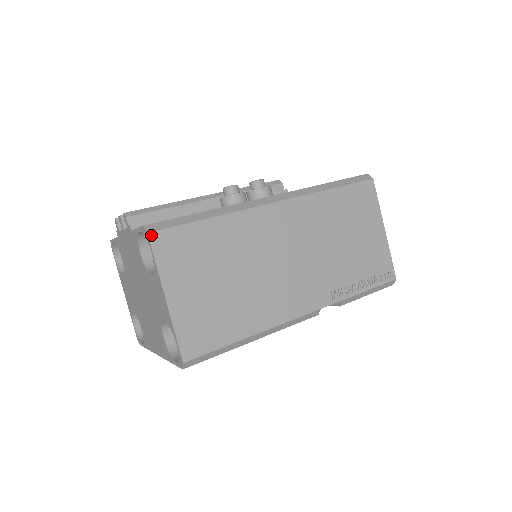
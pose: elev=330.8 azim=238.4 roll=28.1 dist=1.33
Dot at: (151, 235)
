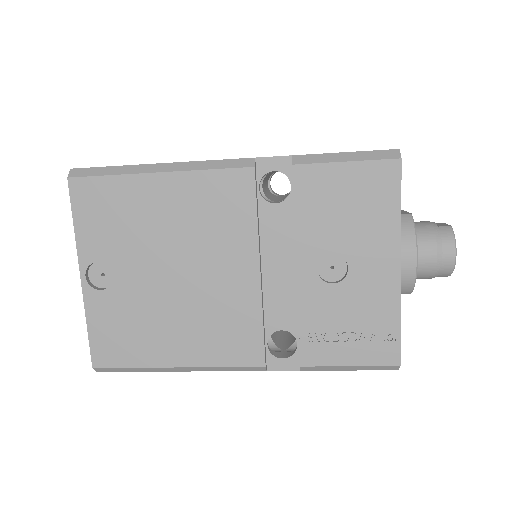
Dot at: occluded
